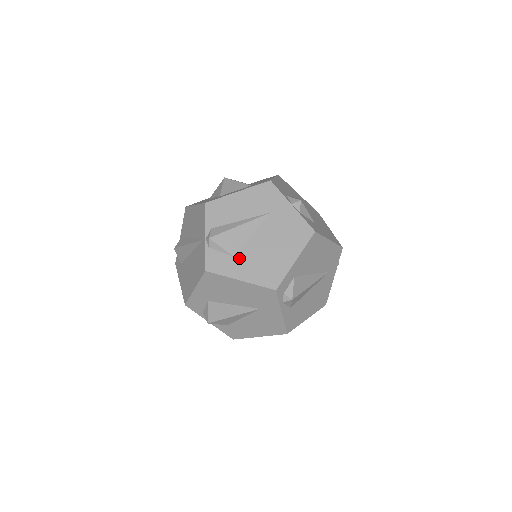
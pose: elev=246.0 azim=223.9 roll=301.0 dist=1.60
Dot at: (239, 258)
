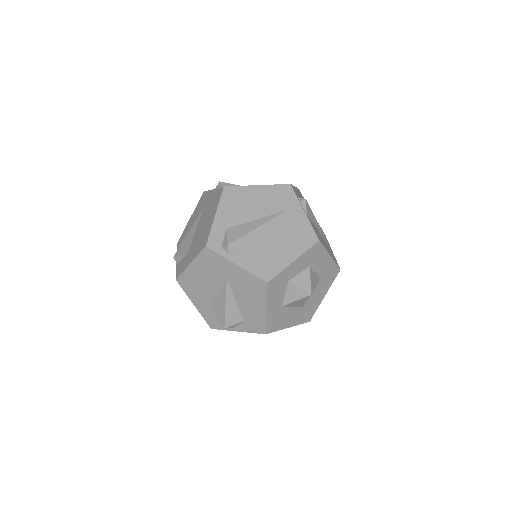
Dot at: (190, 252)
